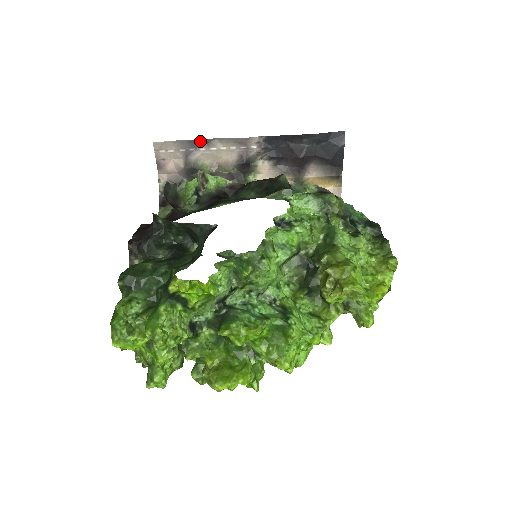
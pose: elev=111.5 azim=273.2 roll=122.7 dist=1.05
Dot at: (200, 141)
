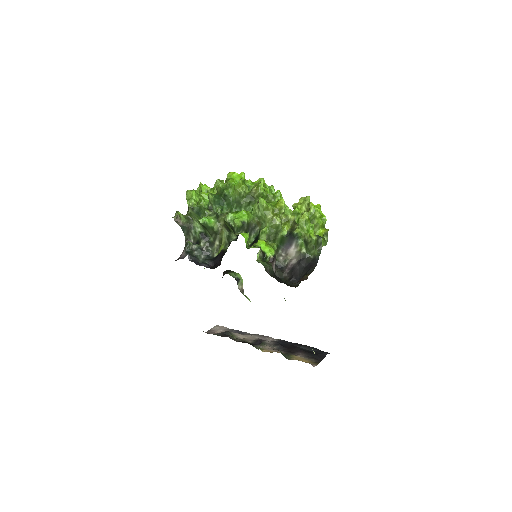
Dot at: (241, 332)
